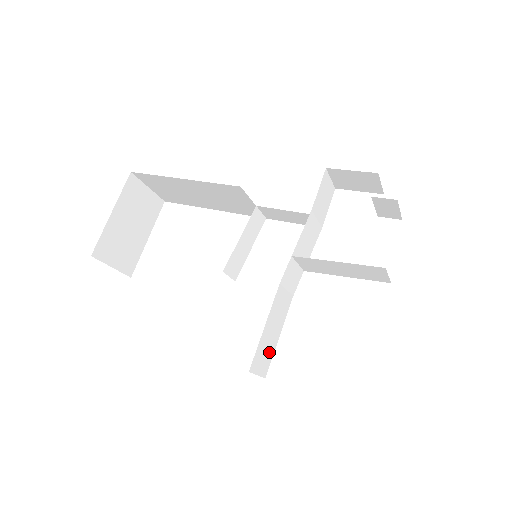
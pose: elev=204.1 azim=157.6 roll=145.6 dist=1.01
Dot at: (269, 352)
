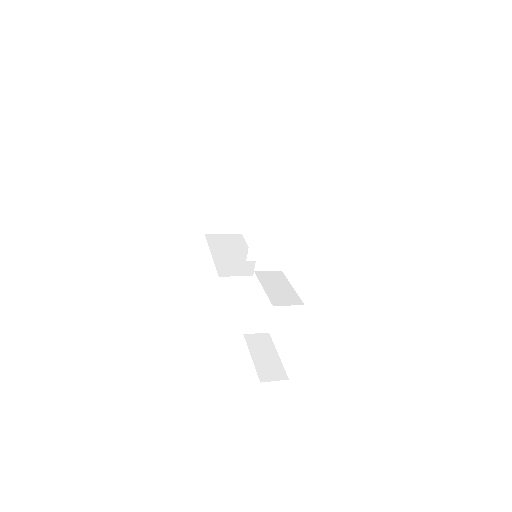
Dot at: (264, 320)
